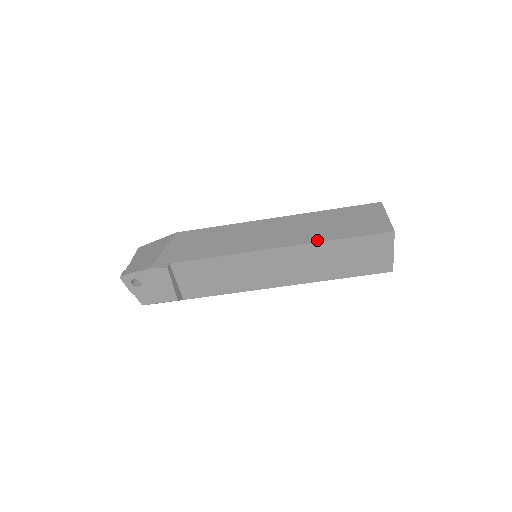
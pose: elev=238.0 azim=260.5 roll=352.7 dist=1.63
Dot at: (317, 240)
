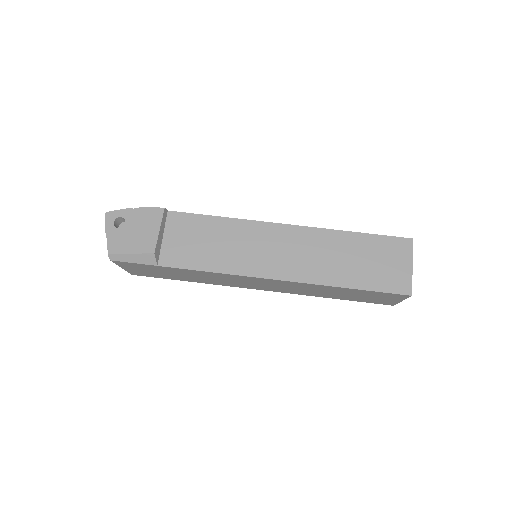
Dot at: (330, 230)
